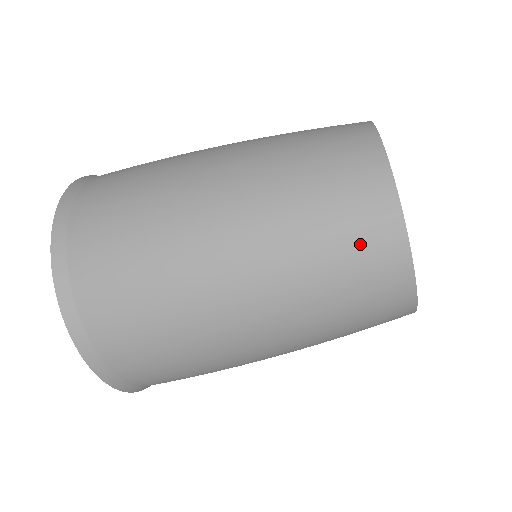
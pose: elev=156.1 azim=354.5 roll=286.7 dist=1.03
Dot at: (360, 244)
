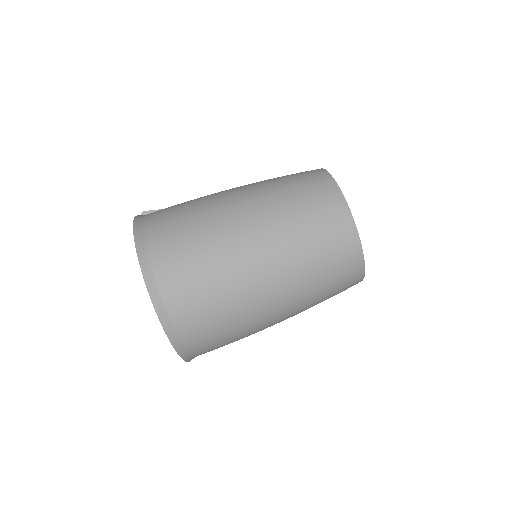
Dot at: (342, 290)
